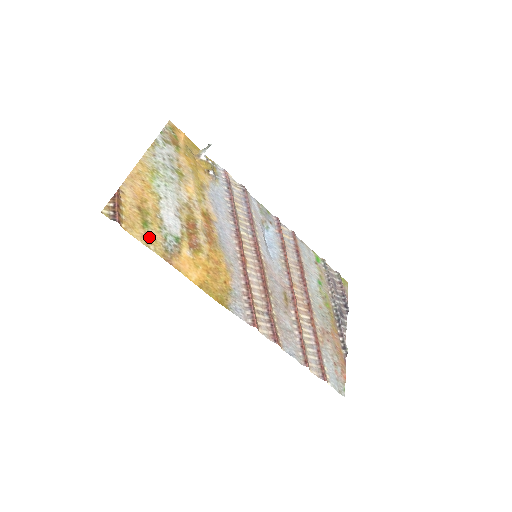
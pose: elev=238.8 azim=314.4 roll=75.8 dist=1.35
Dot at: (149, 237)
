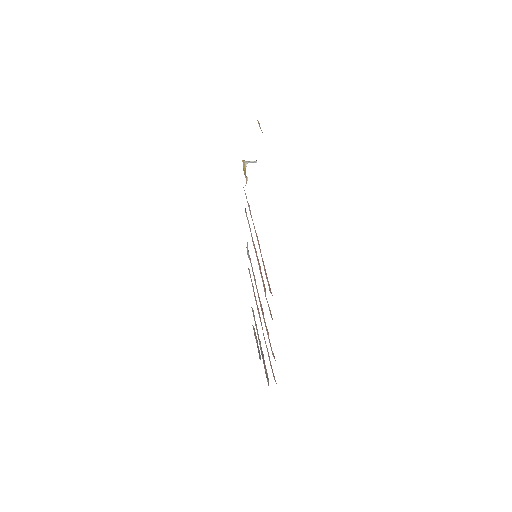
Dot at: occluded
